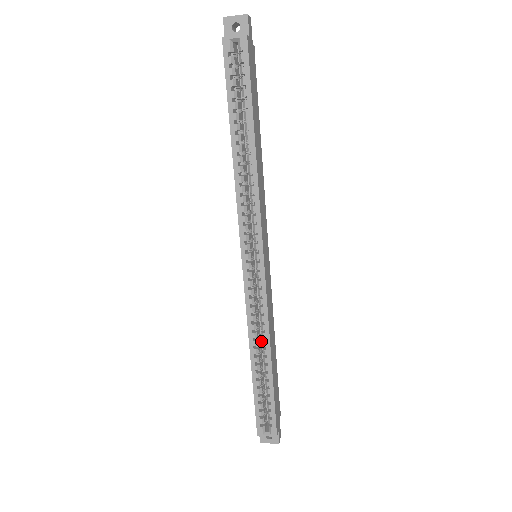
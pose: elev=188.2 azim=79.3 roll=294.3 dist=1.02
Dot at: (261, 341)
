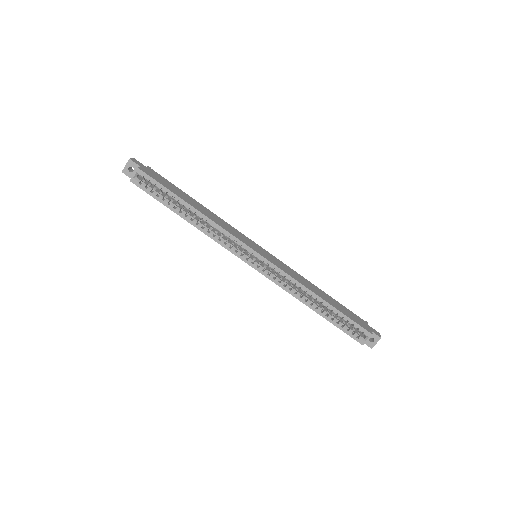
Dot at: occluded
